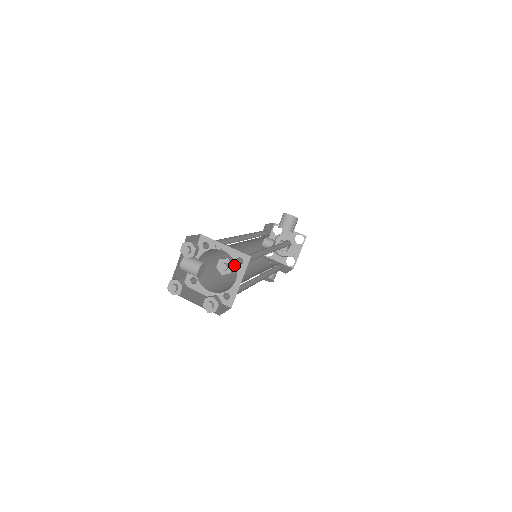
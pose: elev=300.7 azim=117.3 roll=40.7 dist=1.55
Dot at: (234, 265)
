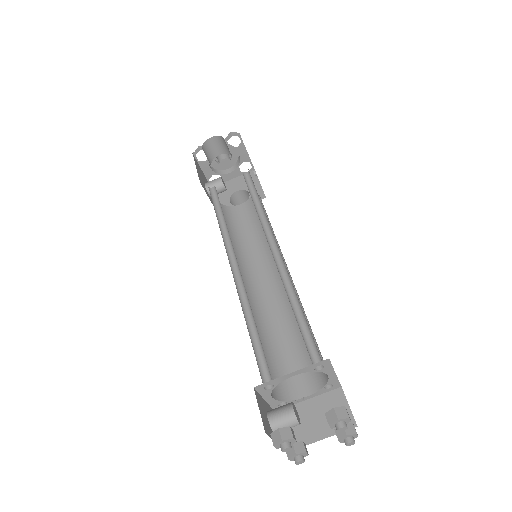
Dot at: (346, 412)
